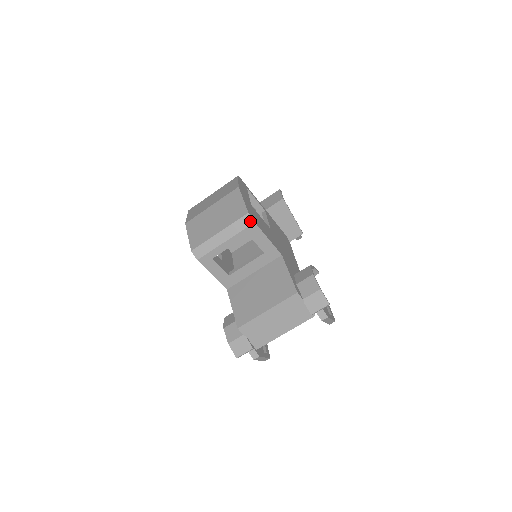
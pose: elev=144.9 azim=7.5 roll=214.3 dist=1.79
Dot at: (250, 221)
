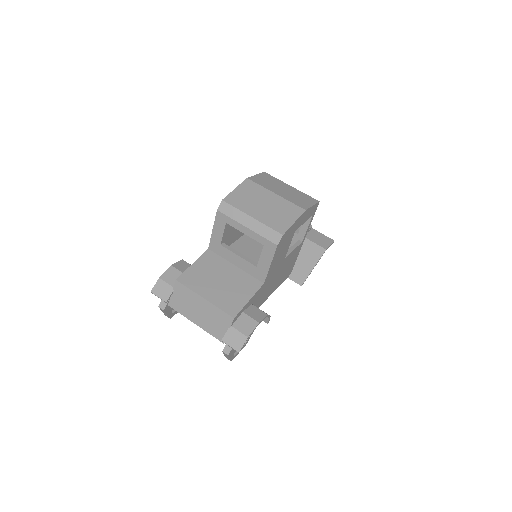
Dot at: (276, 241)
